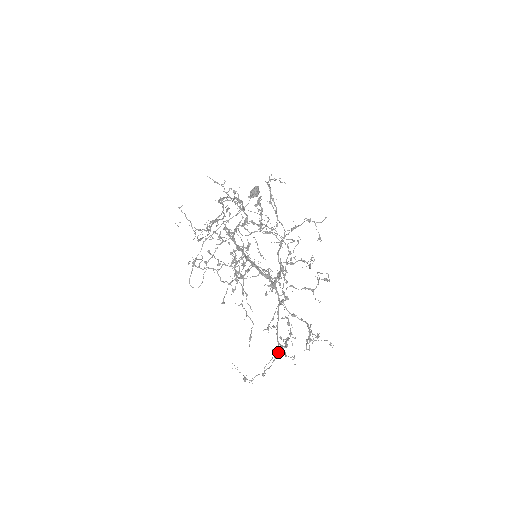
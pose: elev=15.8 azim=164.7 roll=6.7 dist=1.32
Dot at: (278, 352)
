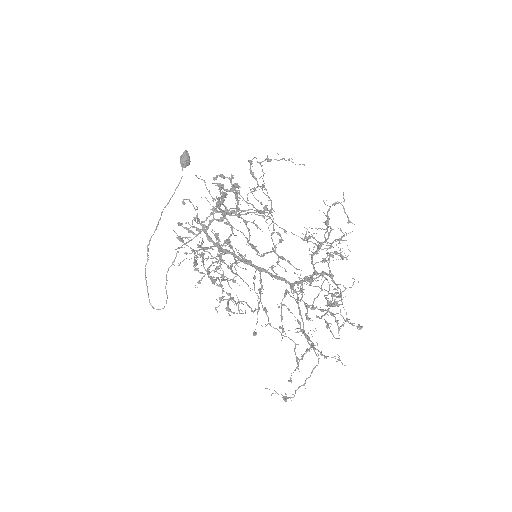
Dot at: occluded
